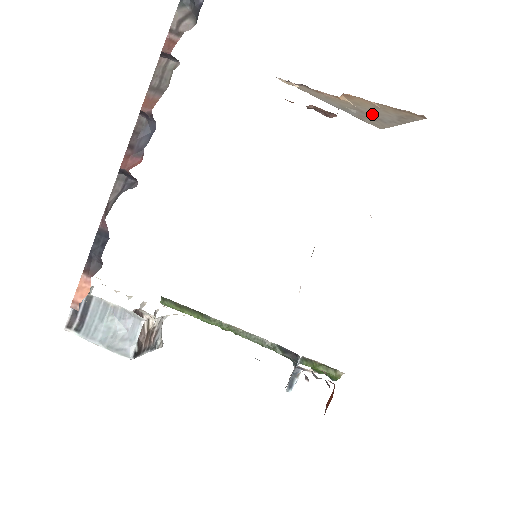
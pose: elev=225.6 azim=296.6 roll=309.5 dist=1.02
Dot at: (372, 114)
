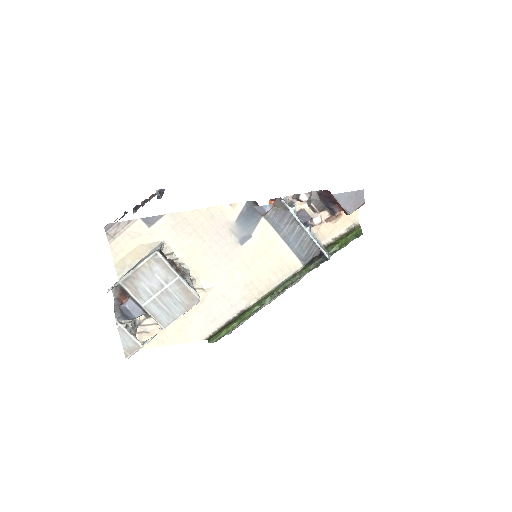
Dot at: occluded
